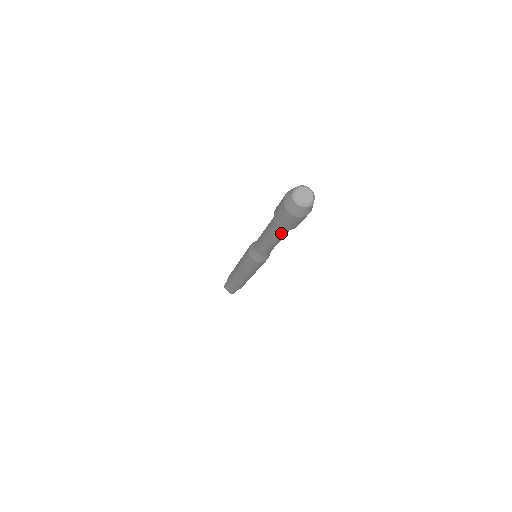
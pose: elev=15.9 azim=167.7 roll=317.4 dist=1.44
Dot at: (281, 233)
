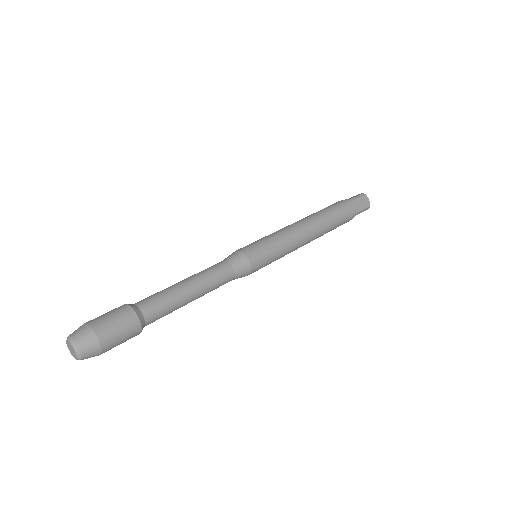
Dot at: occluded
